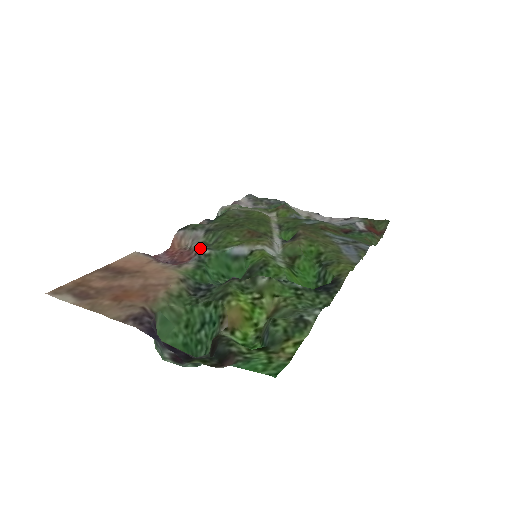
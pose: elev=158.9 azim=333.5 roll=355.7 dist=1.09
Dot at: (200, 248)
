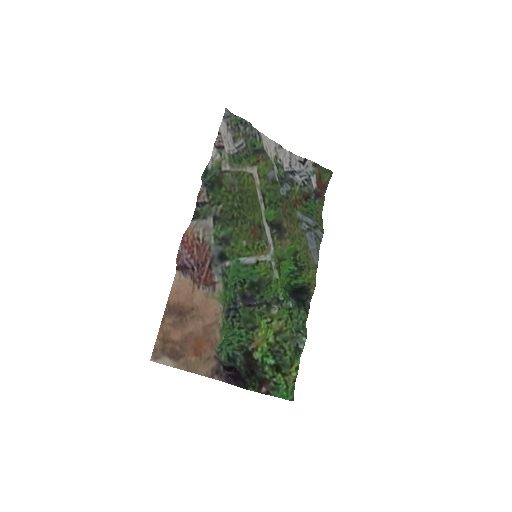
Dot at: (213, 243)
